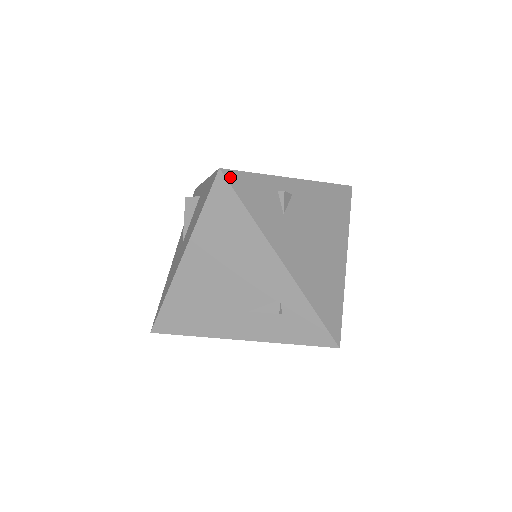
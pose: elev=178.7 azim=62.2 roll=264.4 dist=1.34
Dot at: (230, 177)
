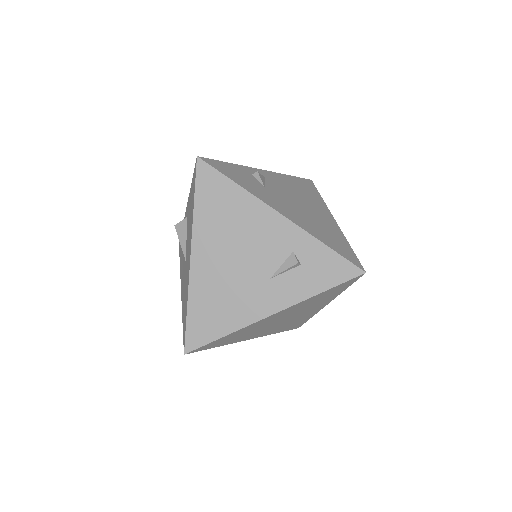
Dot at: (208, 162)
